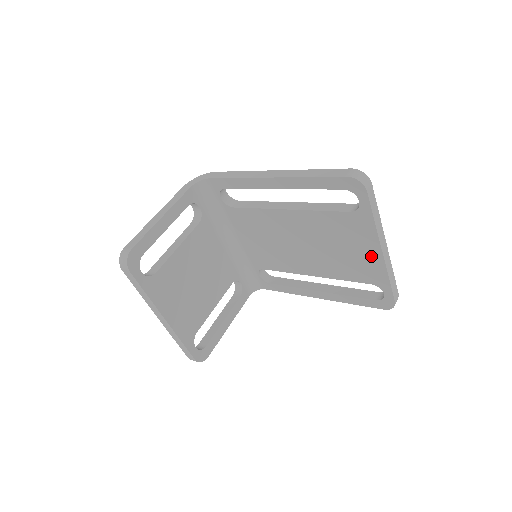
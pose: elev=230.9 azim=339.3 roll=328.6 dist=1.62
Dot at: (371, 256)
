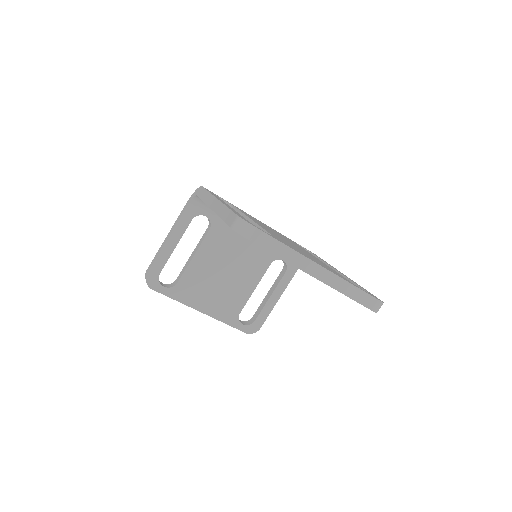
Dot at: occluded
